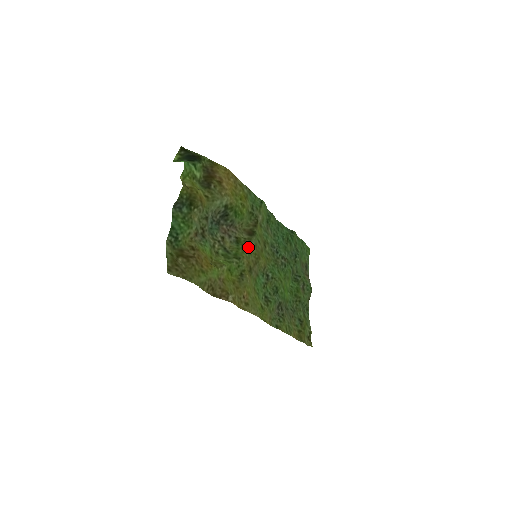
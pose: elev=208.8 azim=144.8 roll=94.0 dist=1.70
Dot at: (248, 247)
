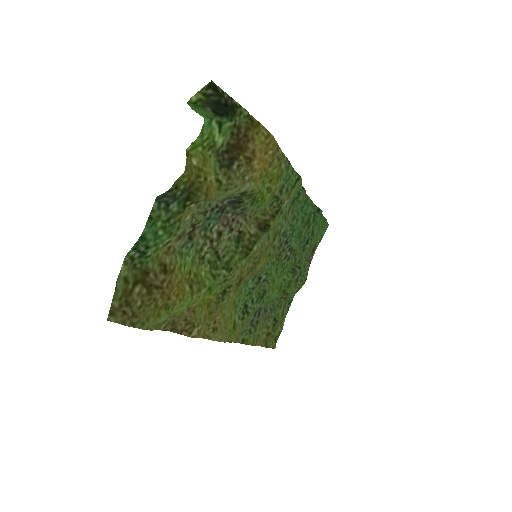
Dot at: (250, 253)
